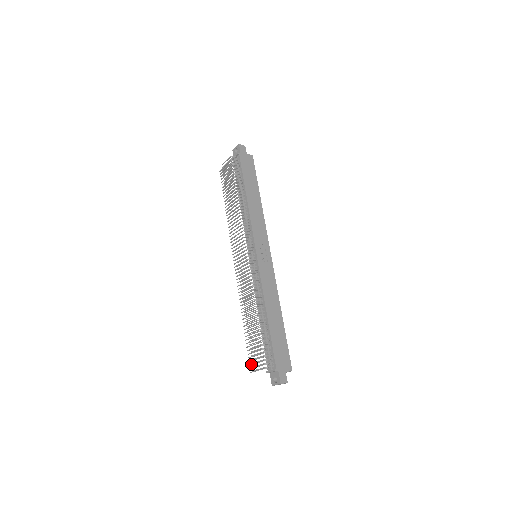
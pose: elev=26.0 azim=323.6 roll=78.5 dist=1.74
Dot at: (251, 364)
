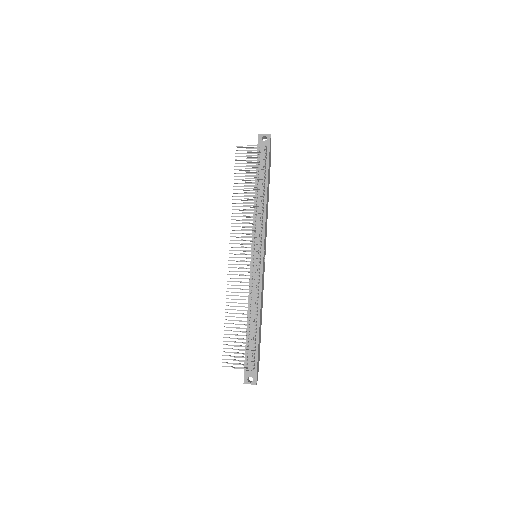
Dot at: (226, 359)
